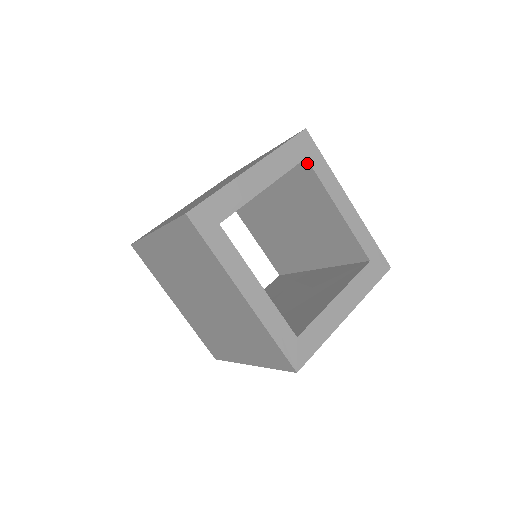
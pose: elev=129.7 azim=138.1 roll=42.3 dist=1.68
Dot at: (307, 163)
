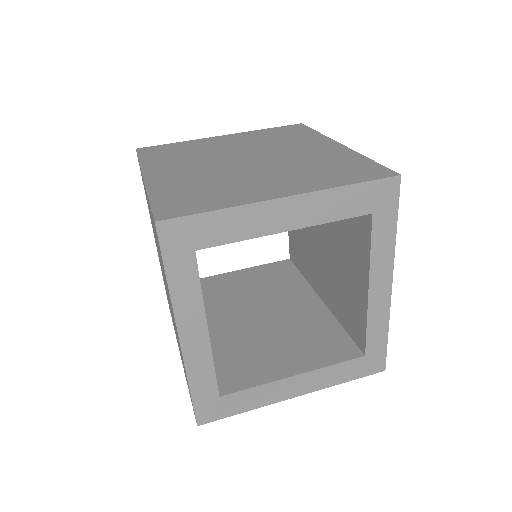
Dot at: (370, 219)
